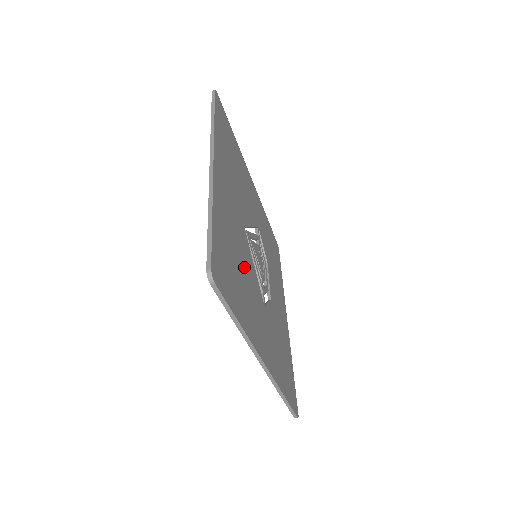
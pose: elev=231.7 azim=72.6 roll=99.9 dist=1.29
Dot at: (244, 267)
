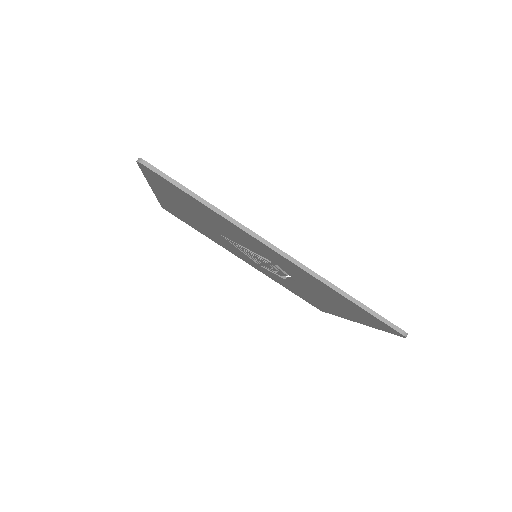
Dot at: occluded
